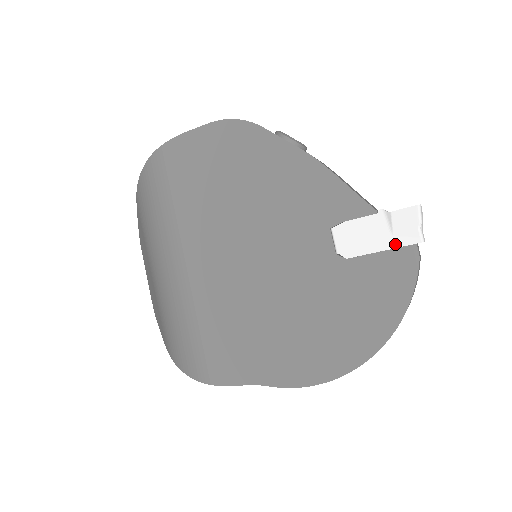
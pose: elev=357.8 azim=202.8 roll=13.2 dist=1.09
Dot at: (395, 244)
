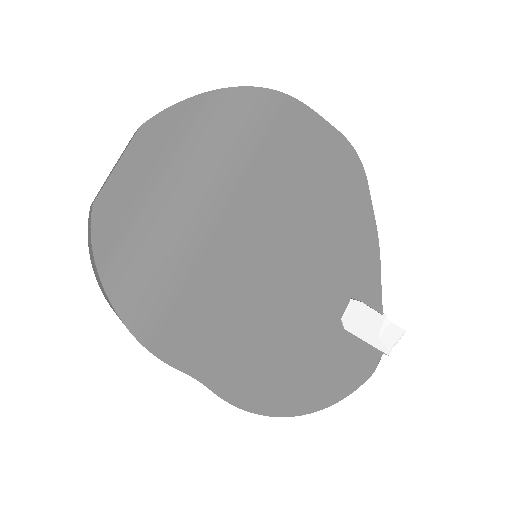
Dot at: (376, 344)
